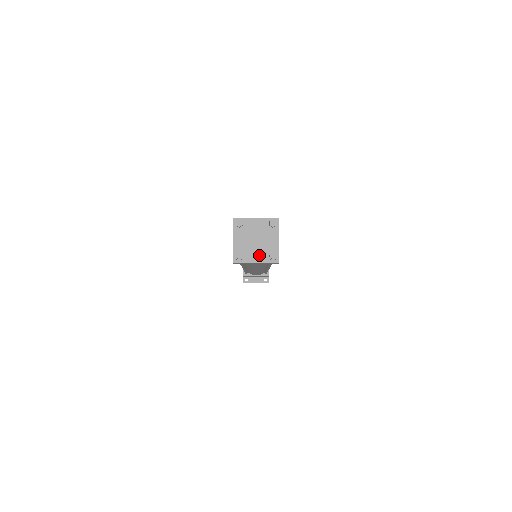
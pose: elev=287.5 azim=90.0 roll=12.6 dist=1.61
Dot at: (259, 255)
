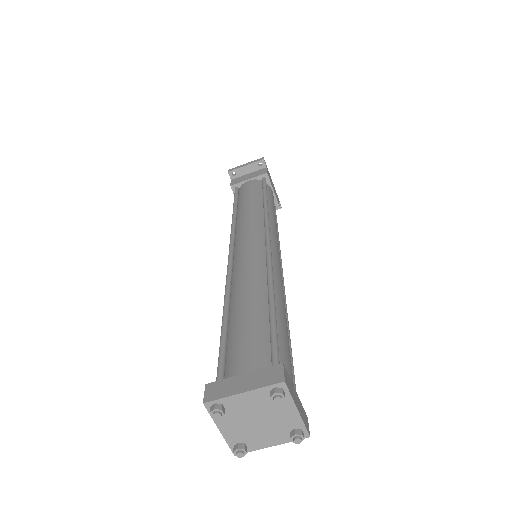
Dot at: (272, 436)
